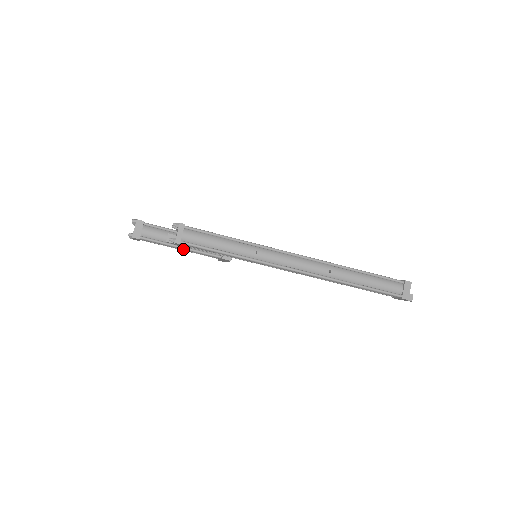
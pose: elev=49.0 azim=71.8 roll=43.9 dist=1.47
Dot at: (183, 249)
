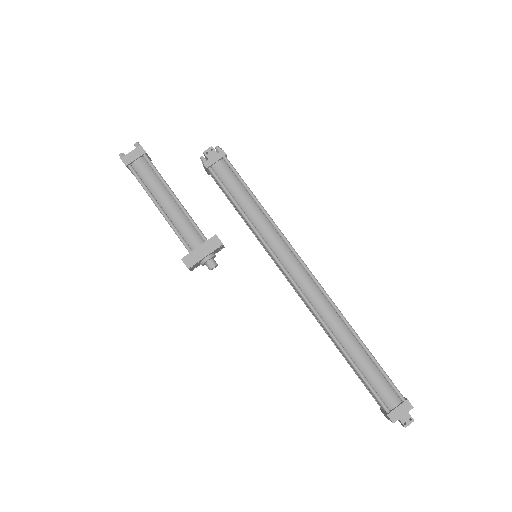
Dot at: (171, 203)
